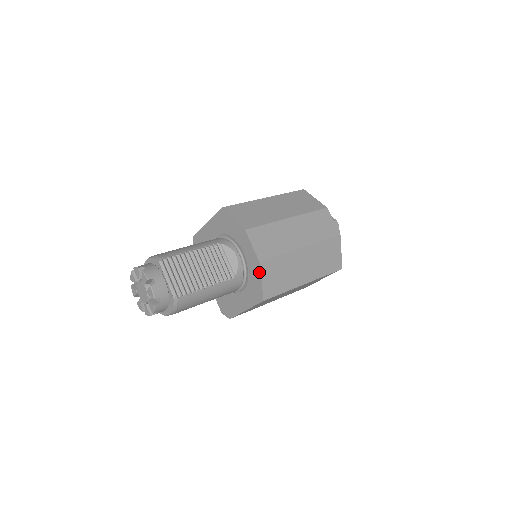
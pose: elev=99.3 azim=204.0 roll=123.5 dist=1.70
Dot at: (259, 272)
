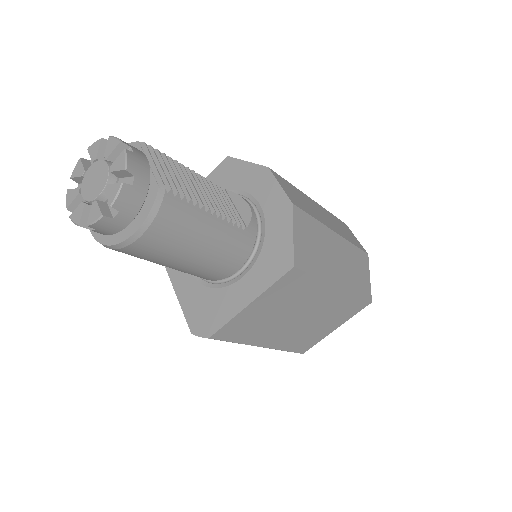
Dot at: (290, 220)
